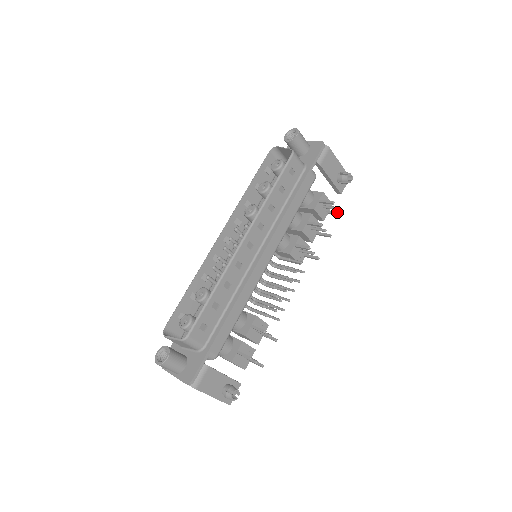
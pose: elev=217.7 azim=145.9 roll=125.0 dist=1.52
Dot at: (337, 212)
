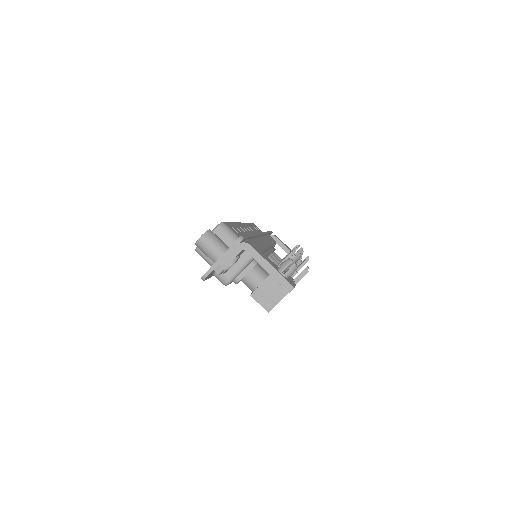
Dot at: (305, 258)
